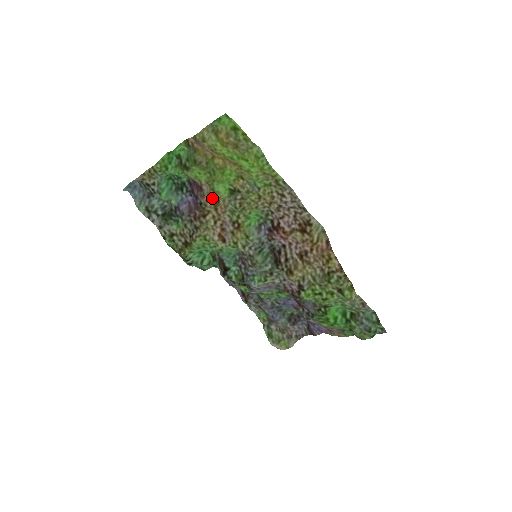
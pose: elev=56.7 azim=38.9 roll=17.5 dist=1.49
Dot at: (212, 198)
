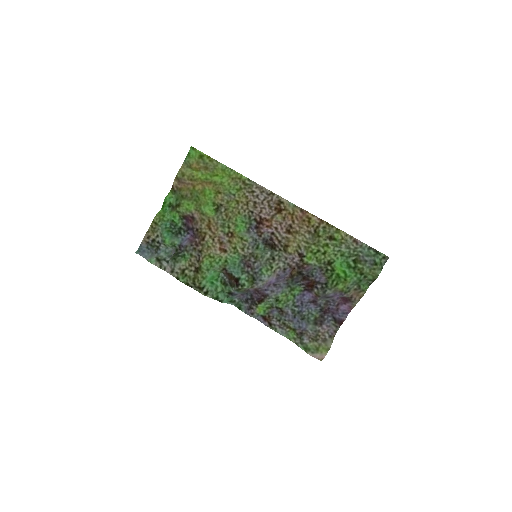
Dot at: (204, 220)
